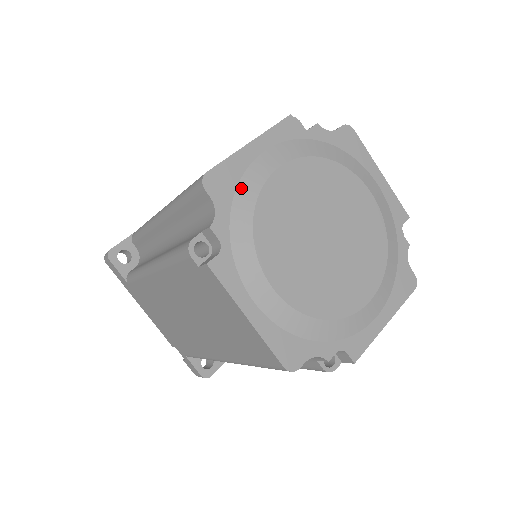
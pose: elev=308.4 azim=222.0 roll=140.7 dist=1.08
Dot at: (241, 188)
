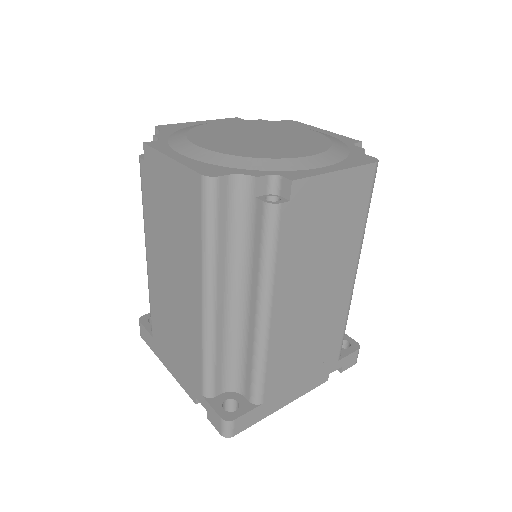
Dot at: (185, 128)
